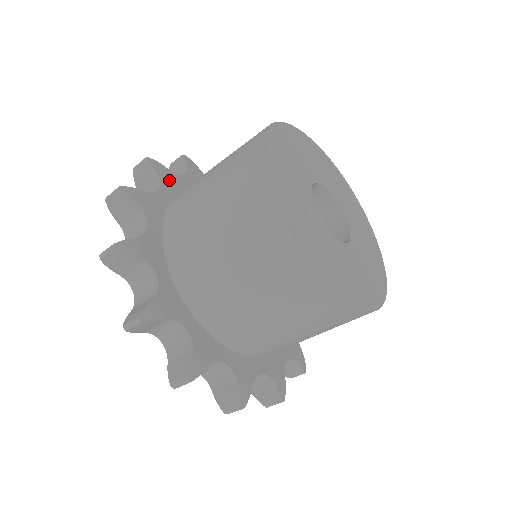
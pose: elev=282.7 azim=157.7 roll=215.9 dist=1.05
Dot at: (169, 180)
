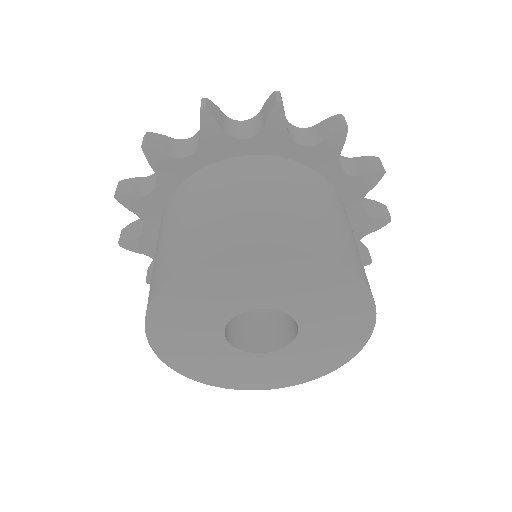
Dot at: (169, 171)
